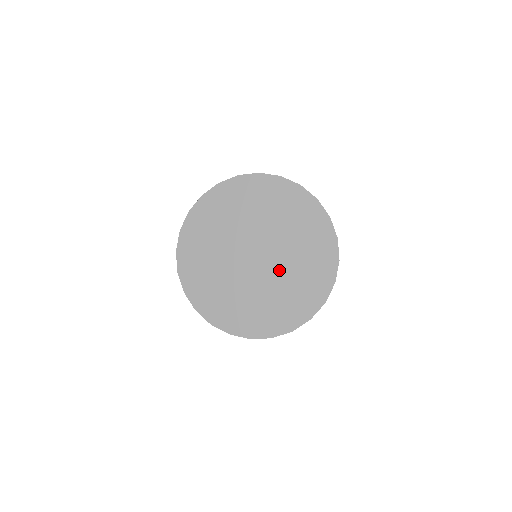
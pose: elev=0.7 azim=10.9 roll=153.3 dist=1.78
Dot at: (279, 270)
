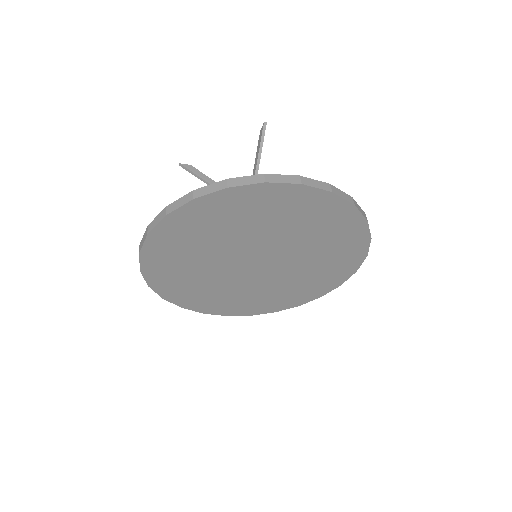
Dot at: (295, 254)
